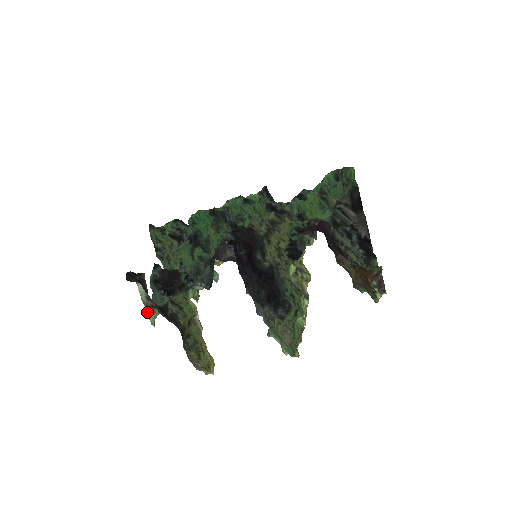
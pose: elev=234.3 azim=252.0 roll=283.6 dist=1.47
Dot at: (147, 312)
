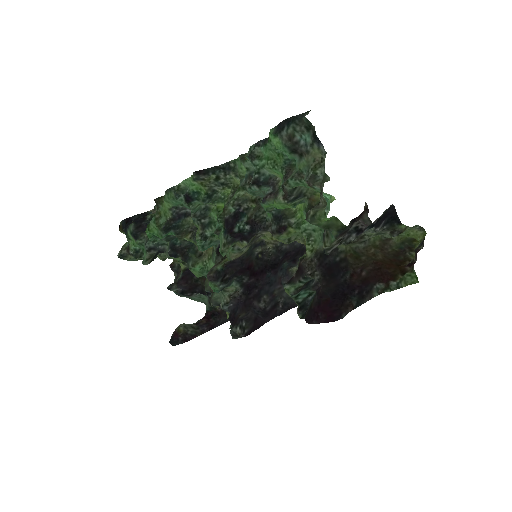
Dot at: occluded
